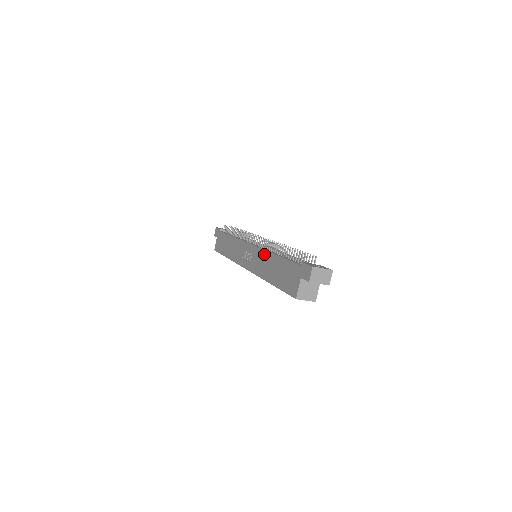
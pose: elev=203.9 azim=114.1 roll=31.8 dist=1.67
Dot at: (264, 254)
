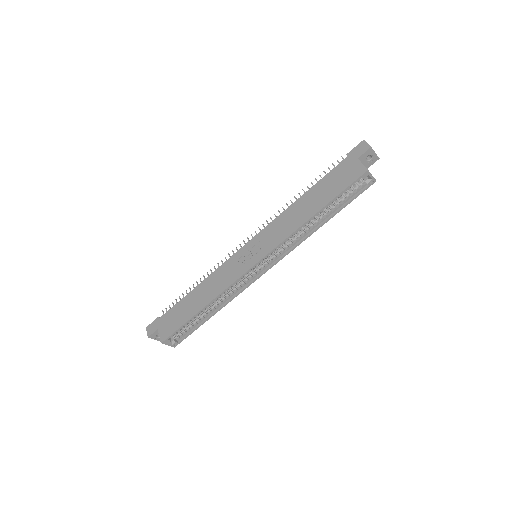
Dot at: (282, 217)
